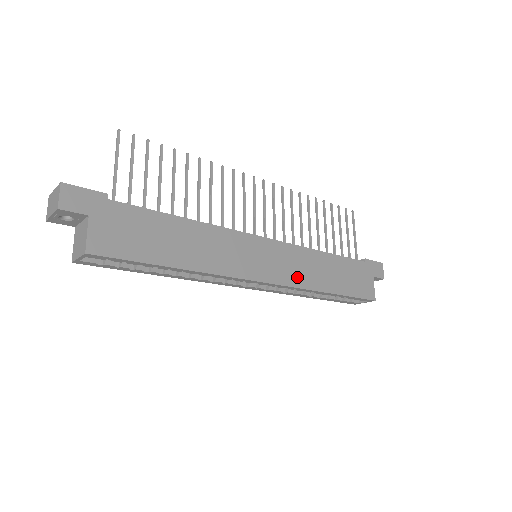
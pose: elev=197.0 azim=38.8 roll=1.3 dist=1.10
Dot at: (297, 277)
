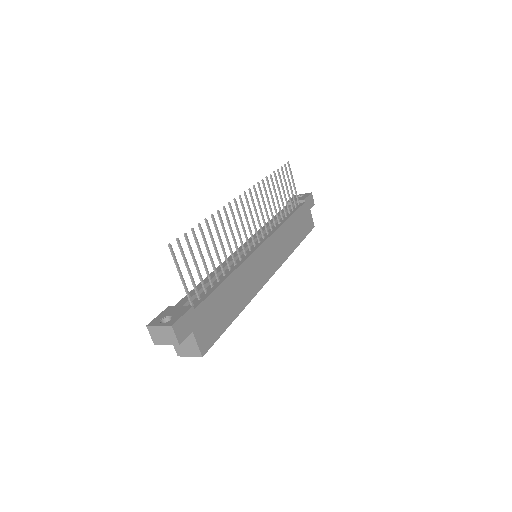
Dot at: (282, 254)
